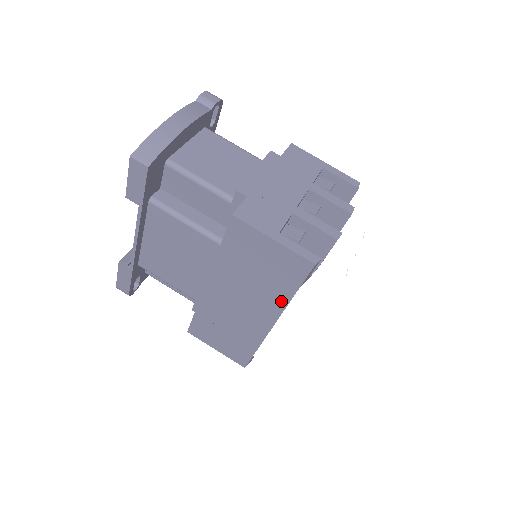
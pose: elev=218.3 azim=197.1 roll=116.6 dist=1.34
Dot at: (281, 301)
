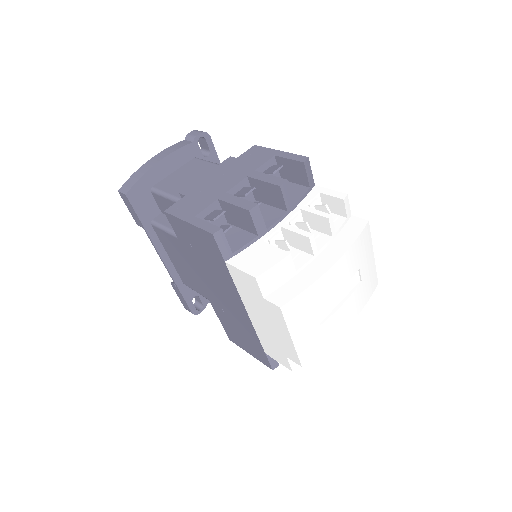
Dot at: (230, 283)
